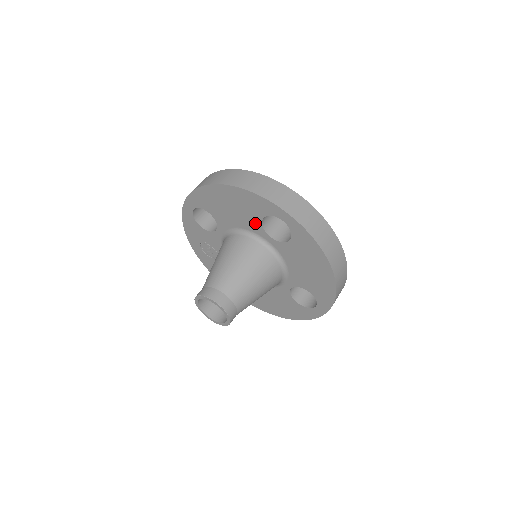
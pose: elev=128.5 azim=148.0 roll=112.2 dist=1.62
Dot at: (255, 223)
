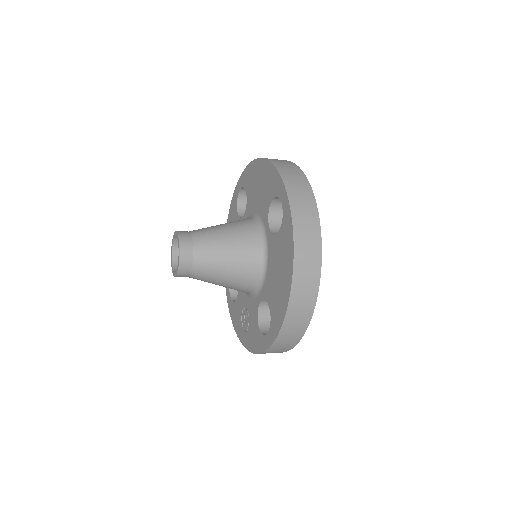
Dot at: occluded
